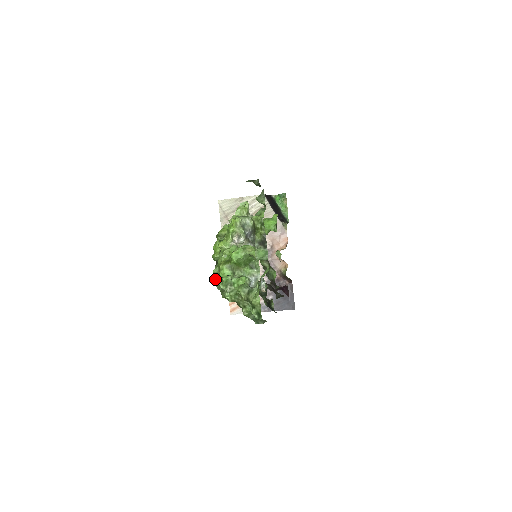
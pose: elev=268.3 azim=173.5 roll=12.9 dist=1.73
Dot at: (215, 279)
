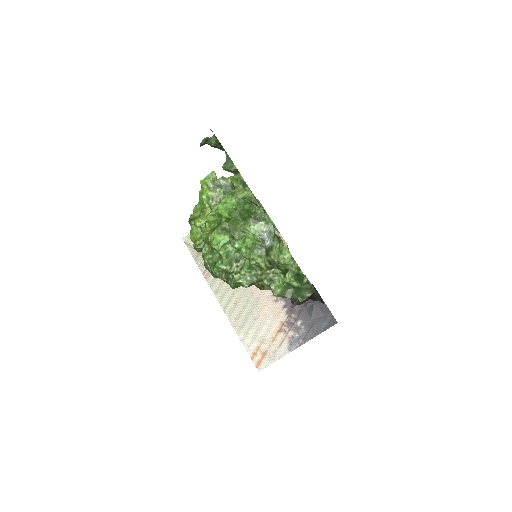
Dot at: (209, 264)
